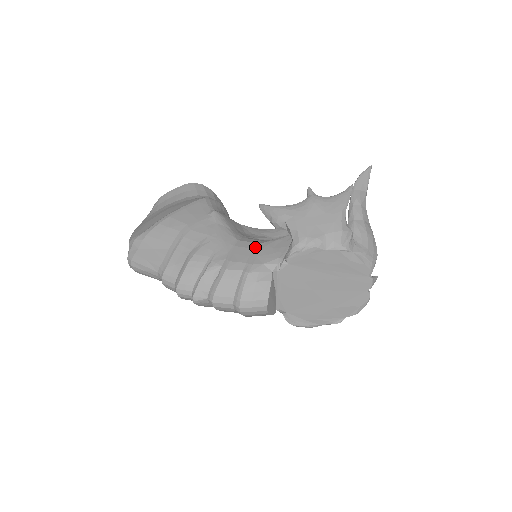
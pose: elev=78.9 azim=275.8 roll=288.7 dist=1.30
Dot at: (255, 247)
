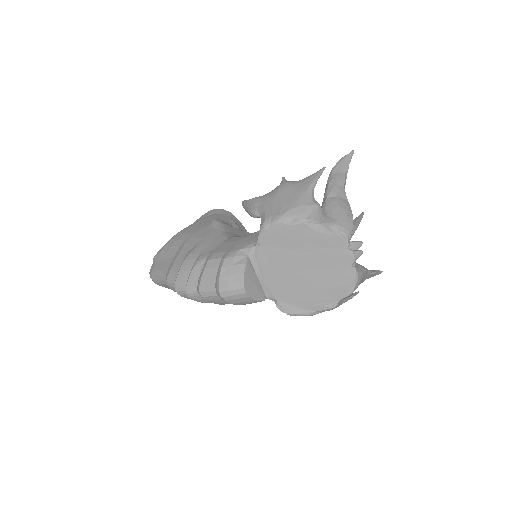
Dot at: (238, 239)
